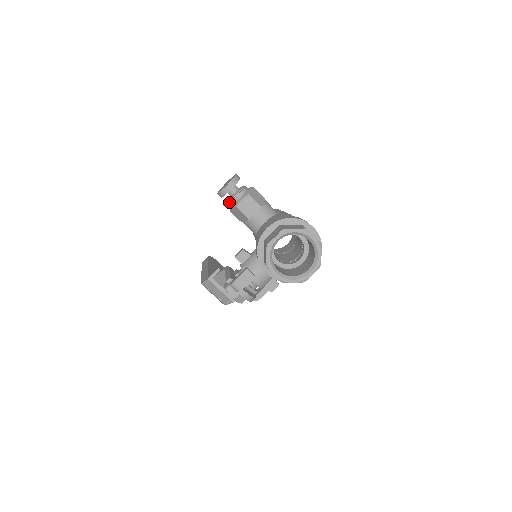
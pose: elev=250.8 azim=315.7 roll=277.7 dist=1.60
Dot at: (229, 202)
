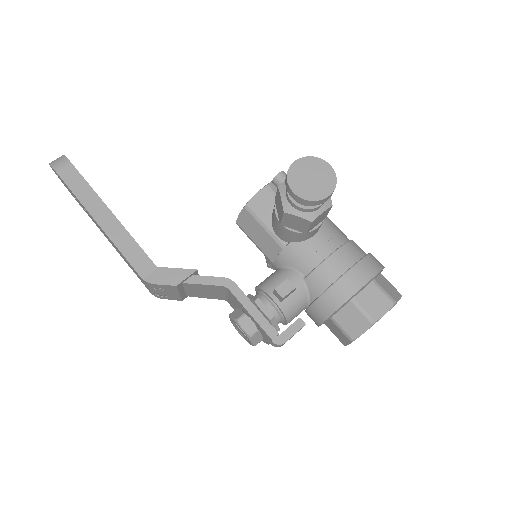
Dot at: (299, 207)
